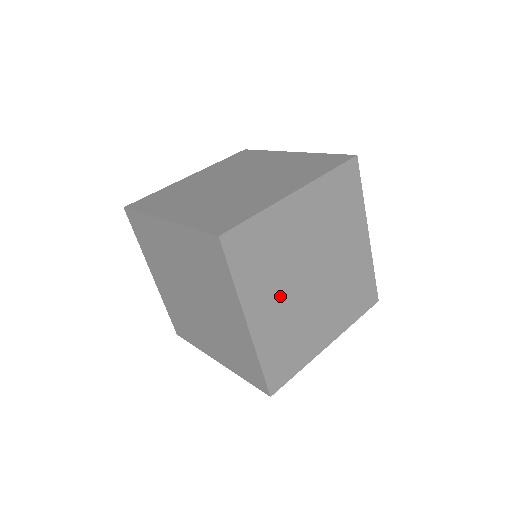
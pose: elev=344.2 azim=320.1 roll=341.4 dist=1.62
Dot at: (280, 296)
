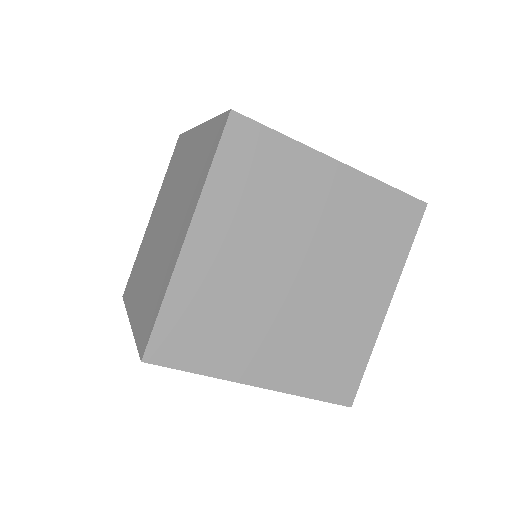
Dot at: (244, 251)
